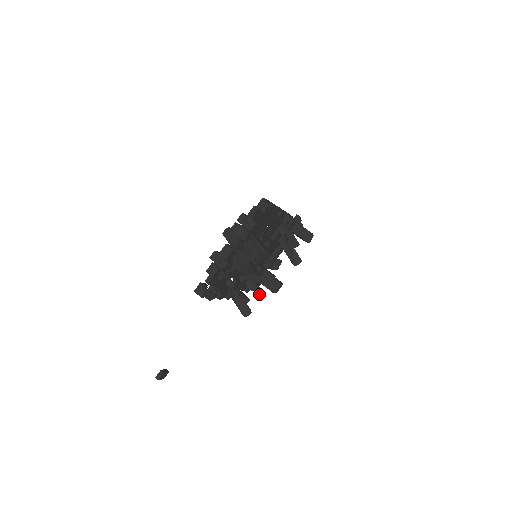
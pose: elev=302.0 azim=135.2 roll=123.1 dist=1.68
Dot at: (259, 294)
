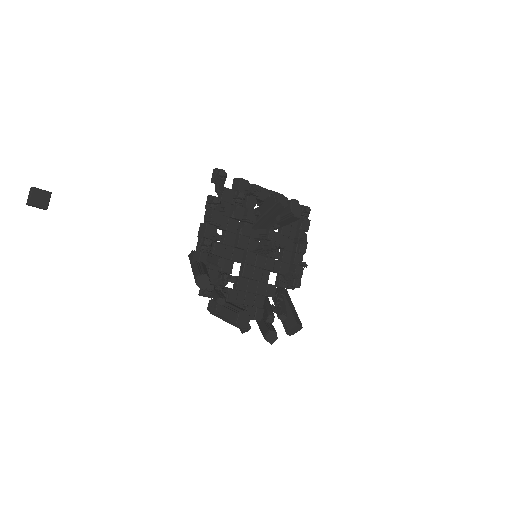
Dot at: (221, 297)
